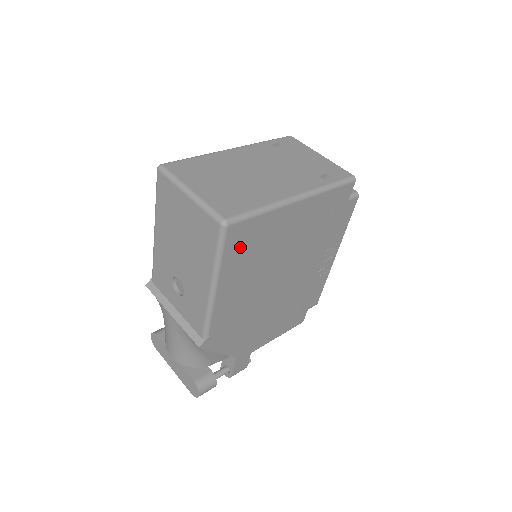
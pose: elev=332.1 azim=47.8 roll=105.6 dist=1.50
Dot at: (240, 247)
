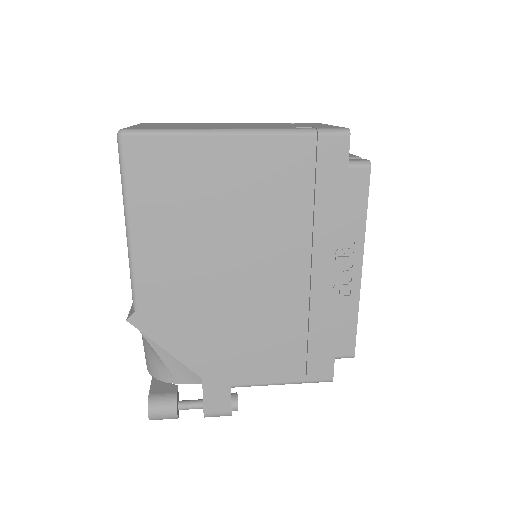
Dot at: (152, 176)
